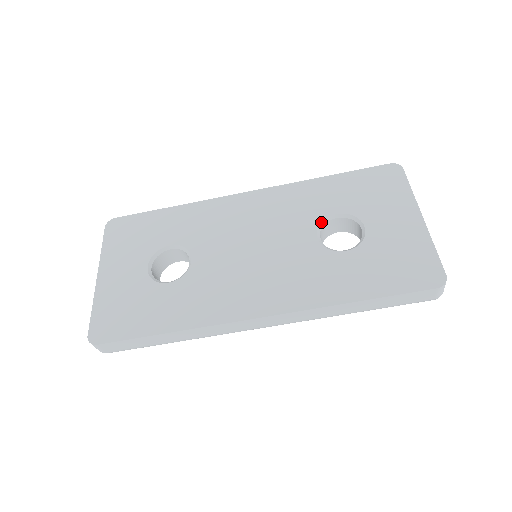
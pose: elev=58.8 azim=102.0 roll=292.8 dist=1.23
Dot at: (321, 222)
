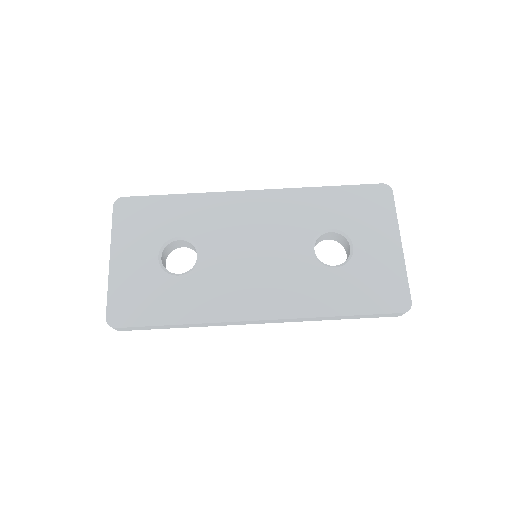
Dot at: (317, 235)
